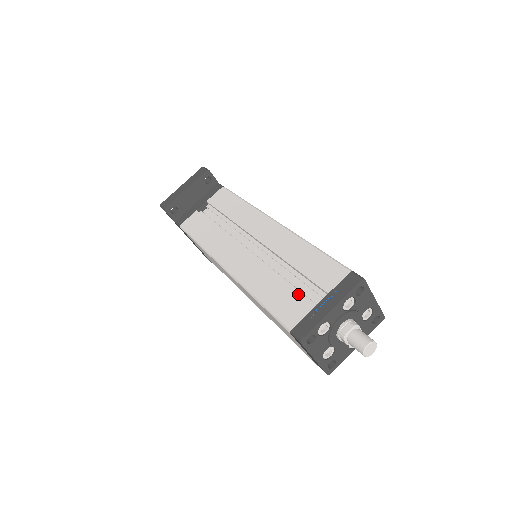
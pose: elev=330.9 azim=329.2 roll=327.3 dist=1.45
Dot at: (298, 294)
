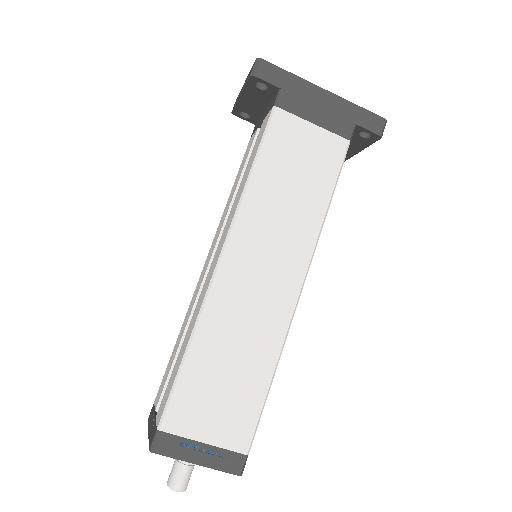
Dot at: occluded
